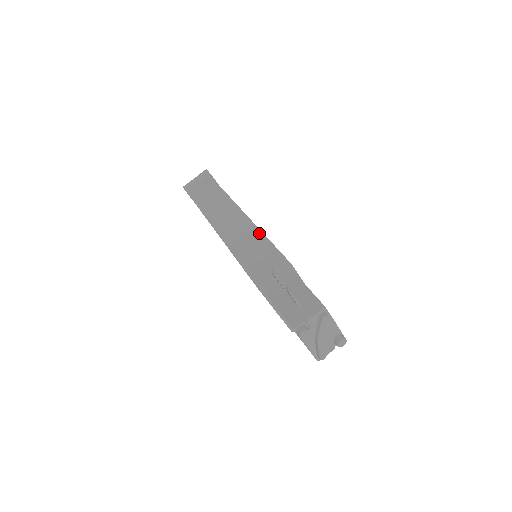
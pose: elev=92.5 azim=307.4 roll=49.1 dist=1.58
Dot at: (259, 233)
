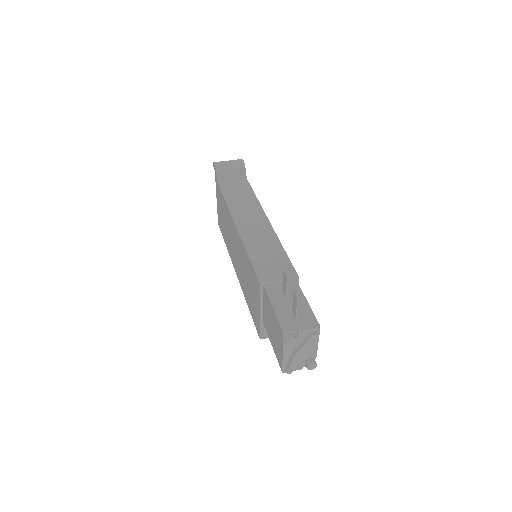
Dot at: (275, 237)
